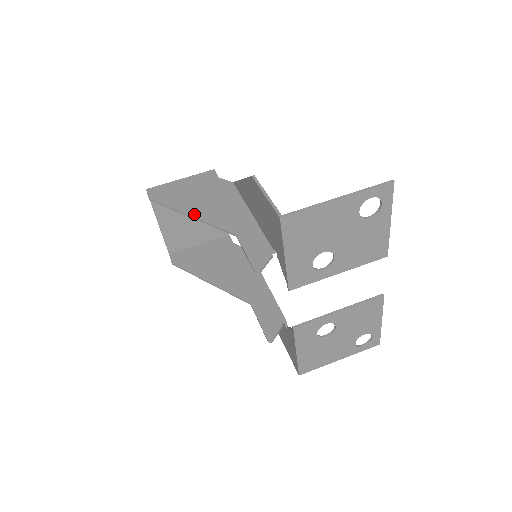
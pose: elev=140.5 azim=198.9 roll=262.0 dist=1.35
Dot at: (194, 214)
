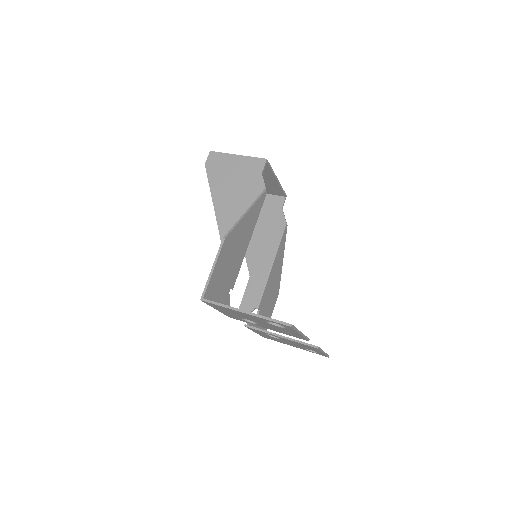
Dot at: (217, 208)
